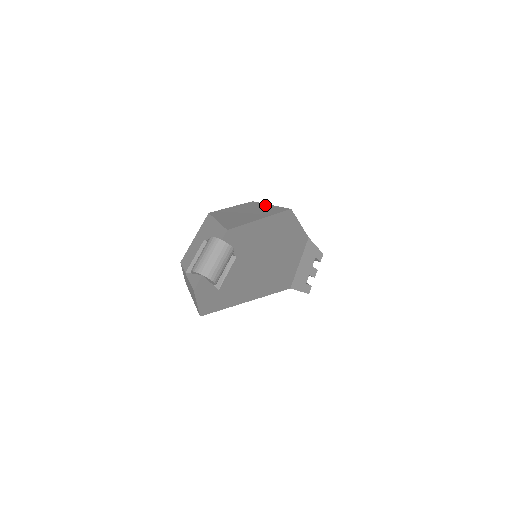
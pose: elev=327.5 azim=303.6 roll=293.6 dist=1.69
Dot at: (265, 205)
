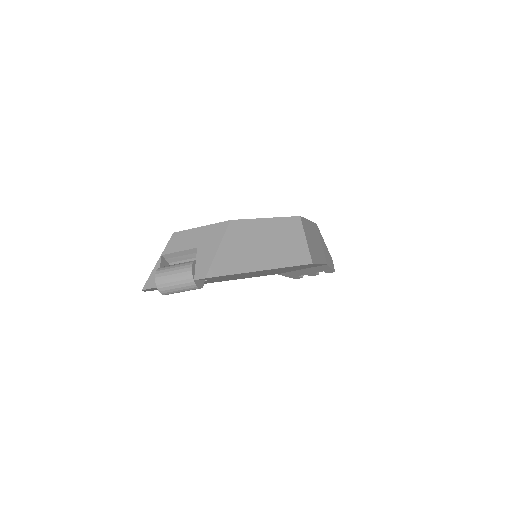
Dot at: (300, 236)
